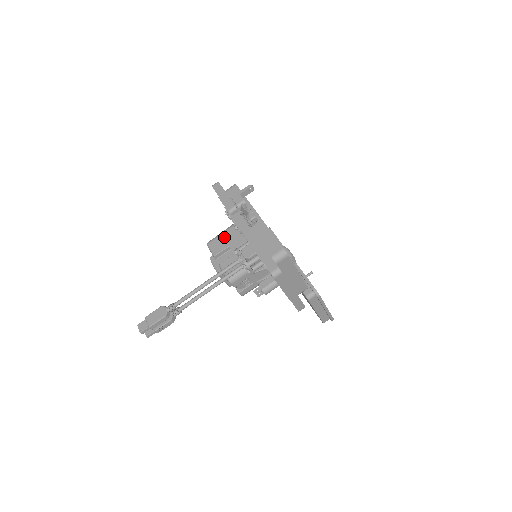
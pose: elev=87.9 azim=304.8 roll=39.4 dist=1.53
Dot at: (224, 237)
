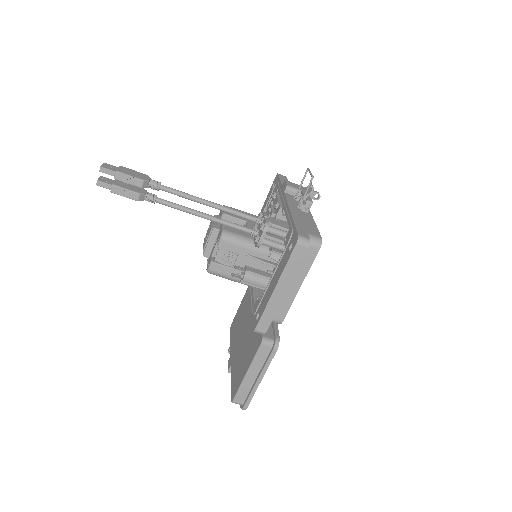
Dot at: occluded
